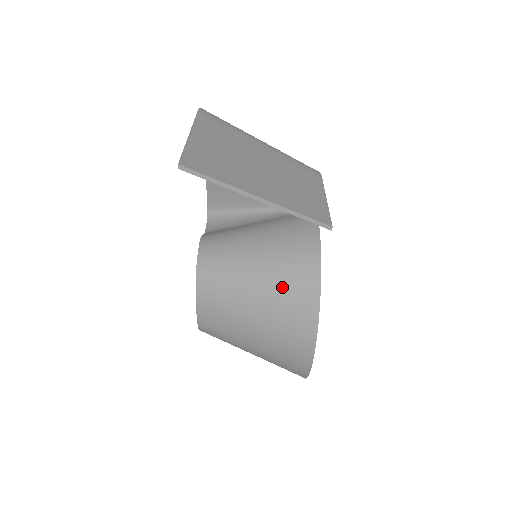
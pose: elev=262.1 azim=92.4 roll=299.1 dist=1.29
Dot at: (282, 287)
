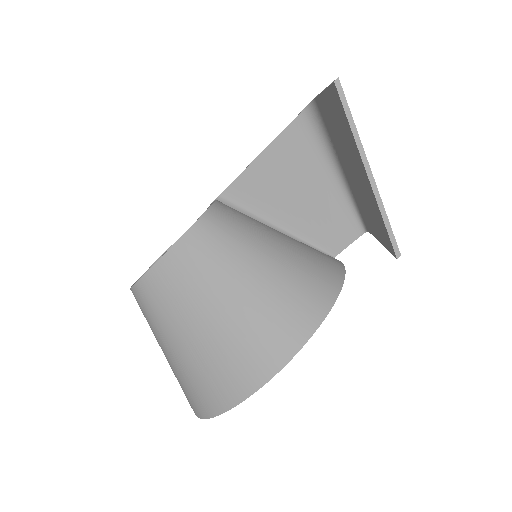
Dot at: (286, 290)
